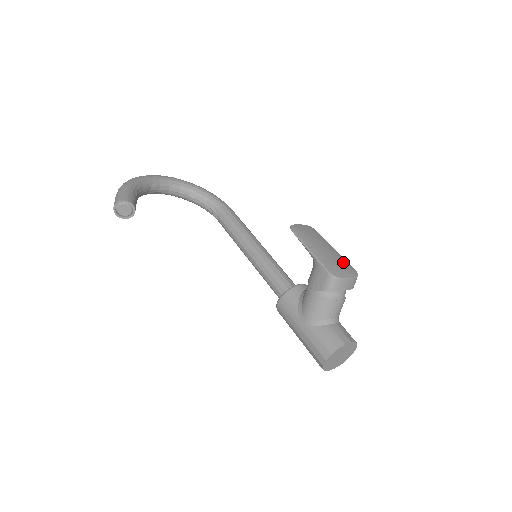
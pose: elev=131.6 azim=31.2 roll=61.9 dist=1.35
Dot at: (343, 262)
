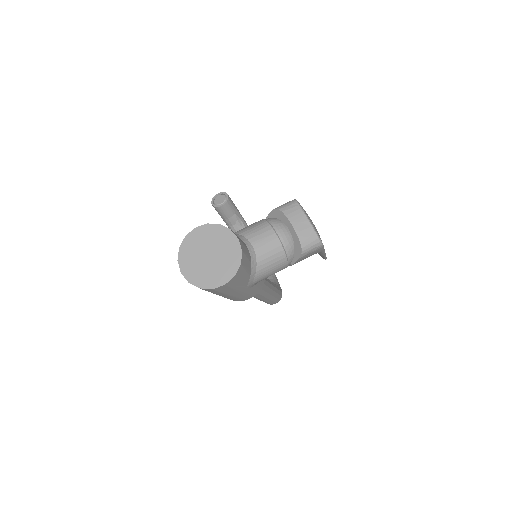
Dot at: occluded
